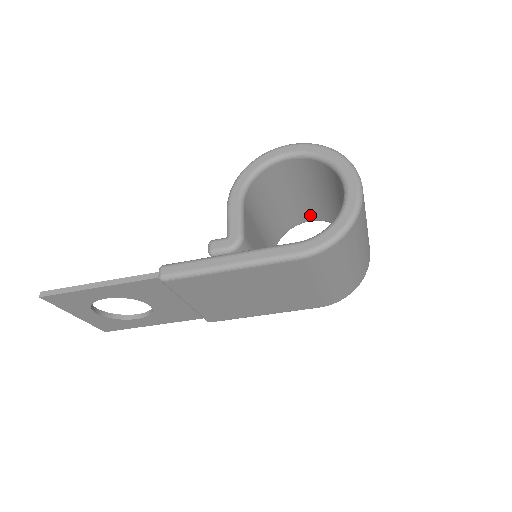
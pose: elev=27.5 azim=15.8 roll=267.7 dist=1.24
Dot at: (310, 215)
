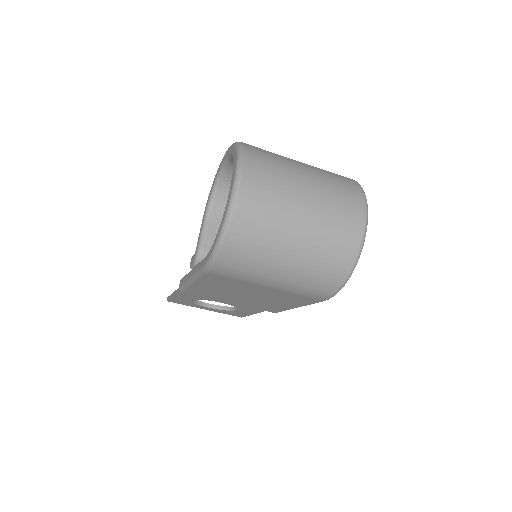
Dot at: occluded
